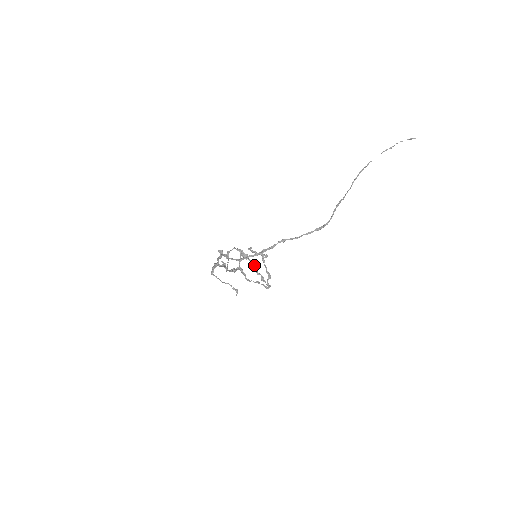
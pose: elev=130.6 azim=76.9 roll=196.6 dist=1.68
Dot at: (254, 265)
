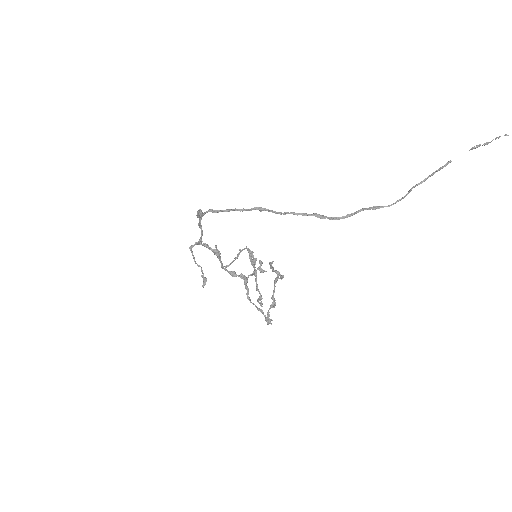
Dot at: (256, 274)
